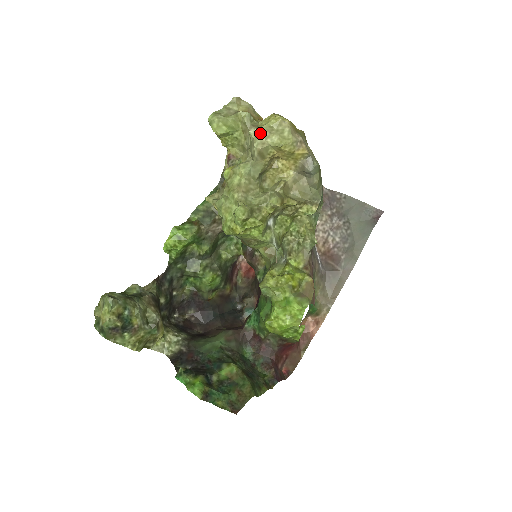
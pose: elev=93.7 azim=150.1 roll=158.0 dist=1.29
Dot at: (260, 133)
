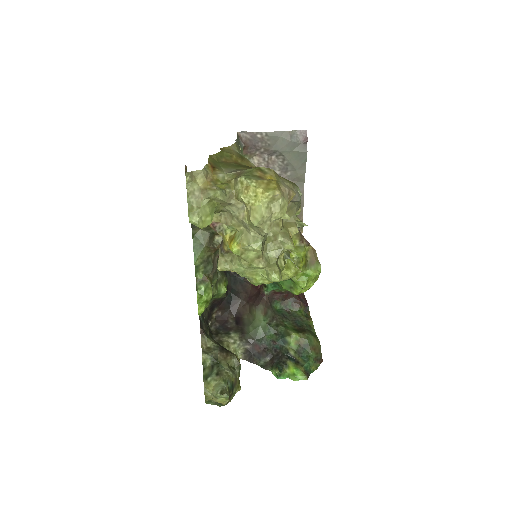
Dot at: (264, 220)
